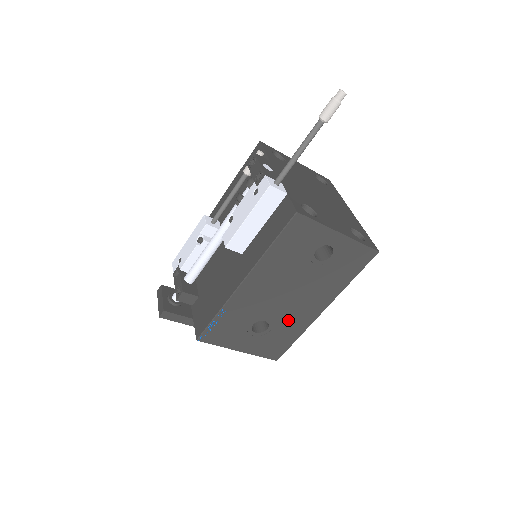
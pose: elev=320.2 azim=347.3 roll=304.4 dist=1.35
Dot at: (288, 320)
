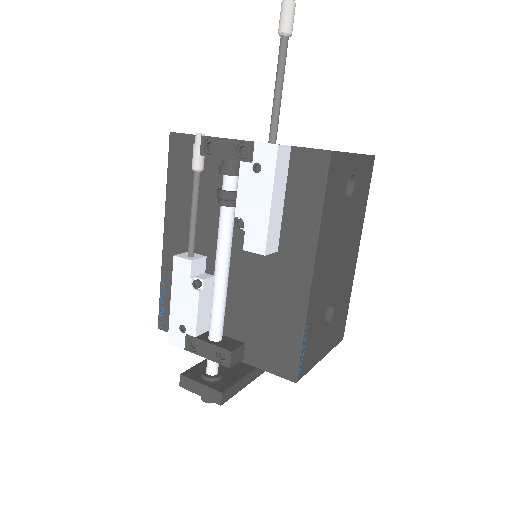
Dot at: (342, 287)
